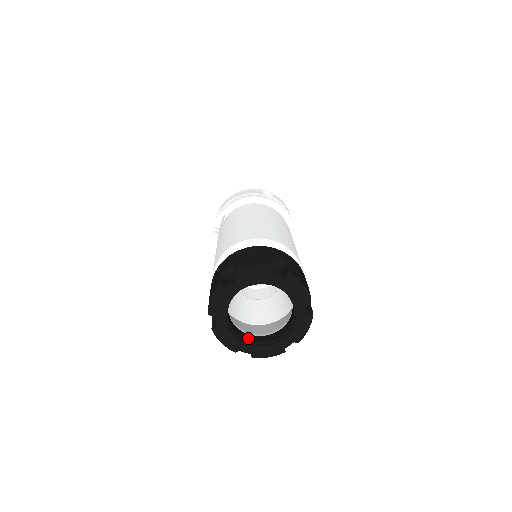
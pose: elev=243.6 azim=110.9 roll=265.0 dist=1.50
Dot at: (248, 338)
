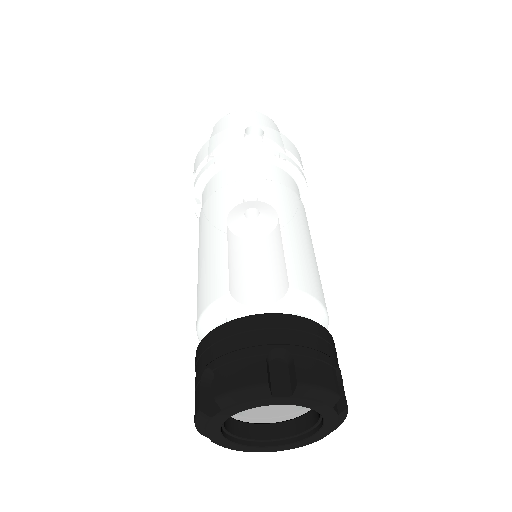
Dot at: (264, 434)
